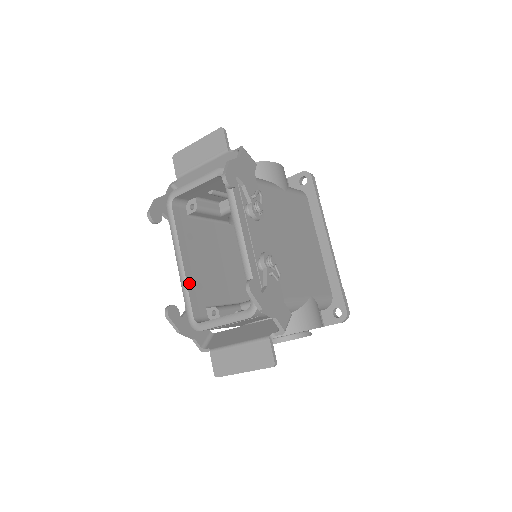
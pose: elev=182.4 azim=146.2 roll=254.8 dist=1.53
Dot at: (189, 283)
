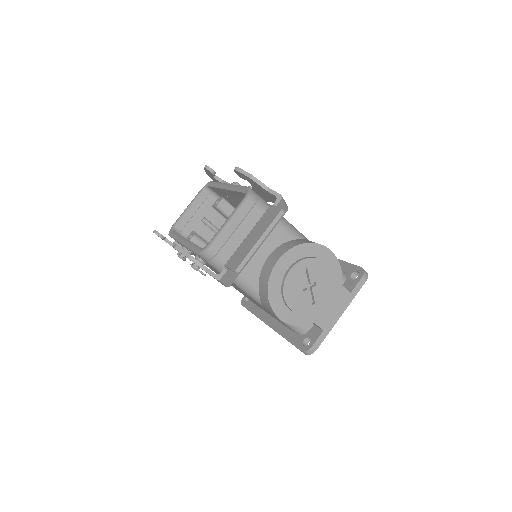
Dot at: occluded
